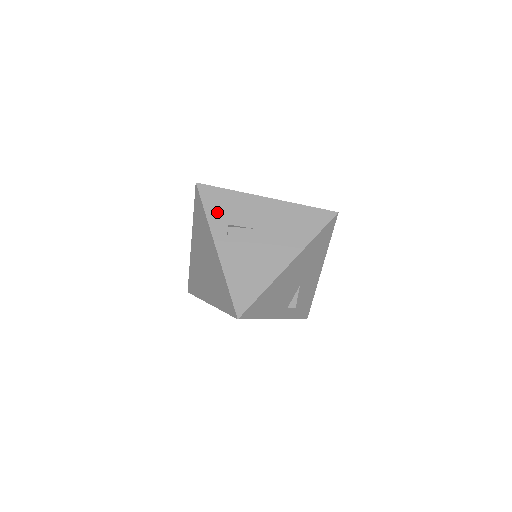
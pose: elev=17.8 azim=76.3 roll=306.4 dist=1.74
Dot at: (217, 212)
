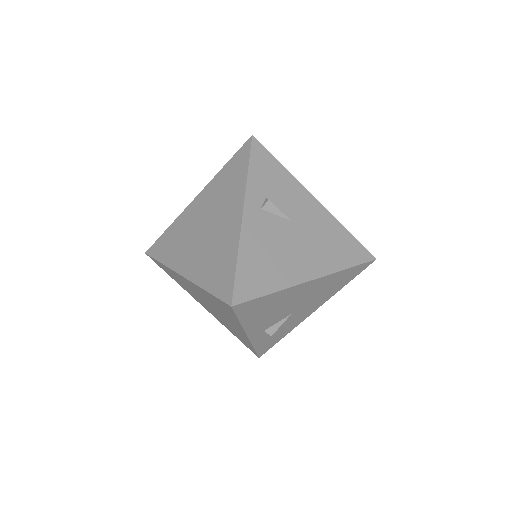
Dot at: (261, 178)
